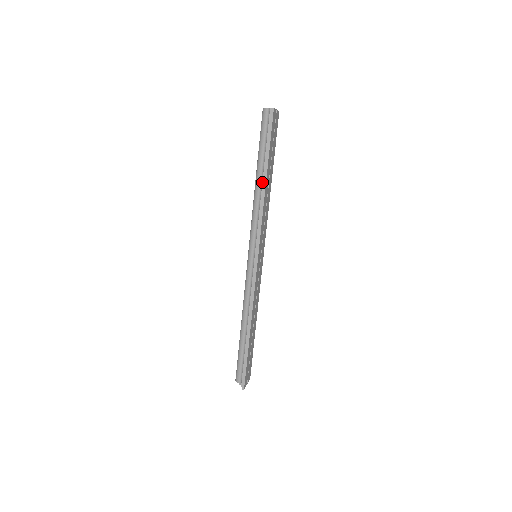
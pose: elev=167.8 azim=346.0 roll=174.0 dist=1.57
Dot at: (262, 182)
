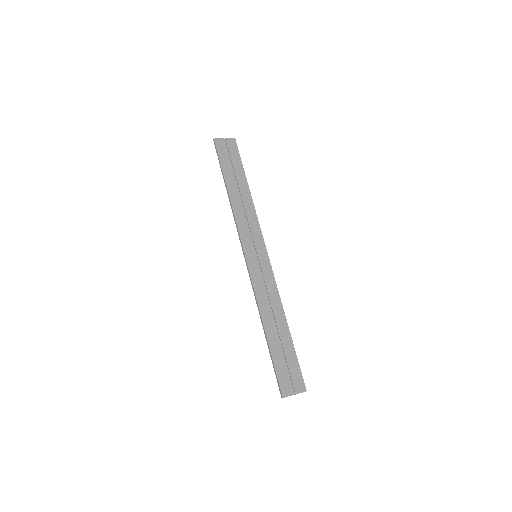
Dot at: occluded
